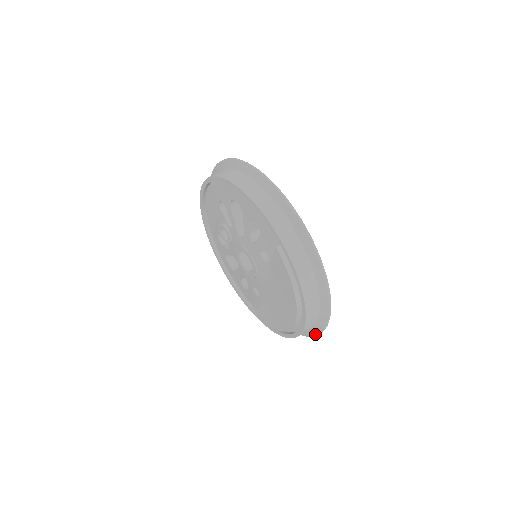
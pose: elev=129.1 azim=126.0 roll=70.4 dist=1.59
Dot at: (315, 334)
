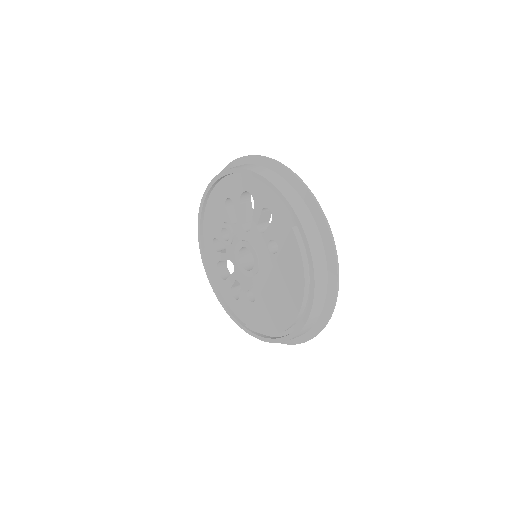
Dot at: (312, 336)
